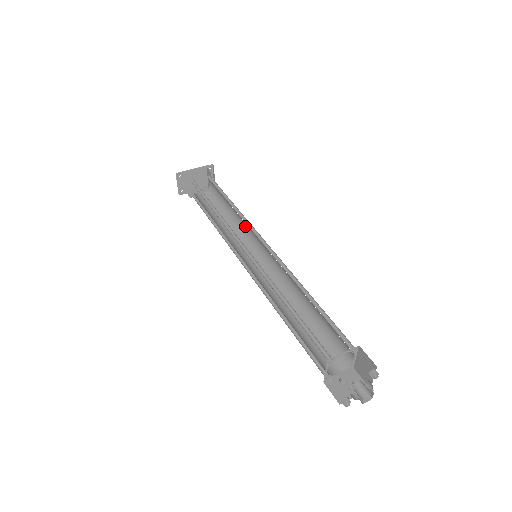
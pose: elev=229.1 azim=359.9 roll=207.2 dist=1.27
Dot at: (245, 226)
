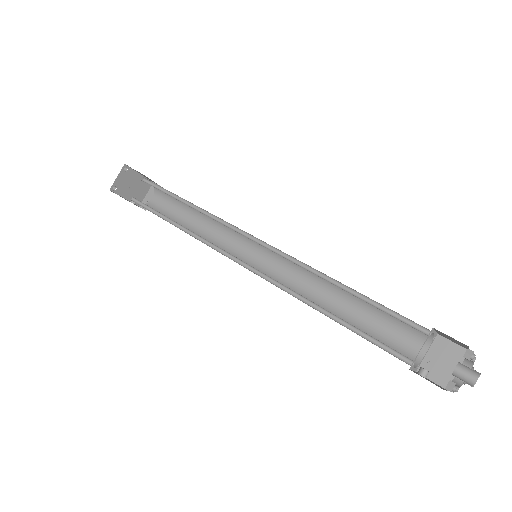
Dot at: (220, 237)
